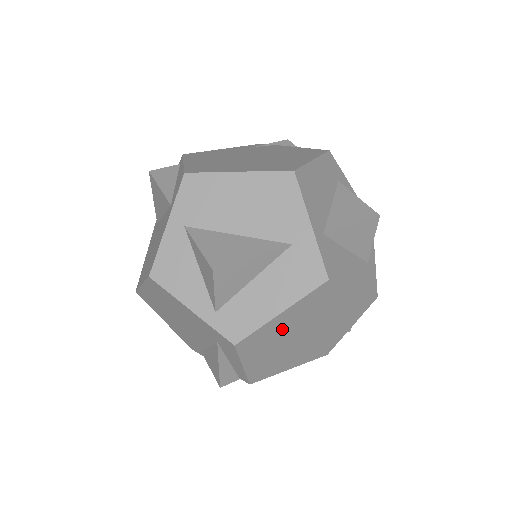
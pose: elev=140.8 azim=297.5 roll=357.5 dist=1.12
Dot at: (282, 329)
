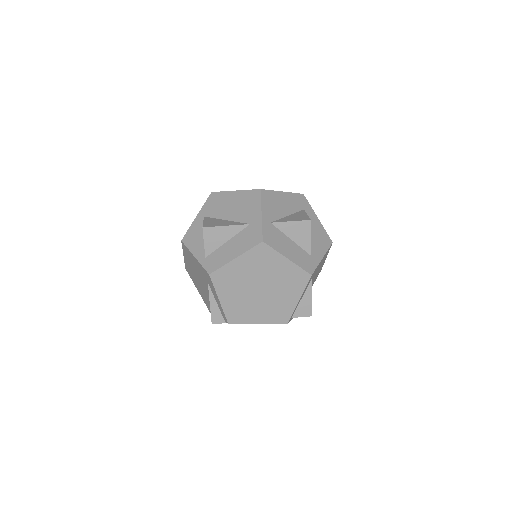
Dot at: (240, 275)
